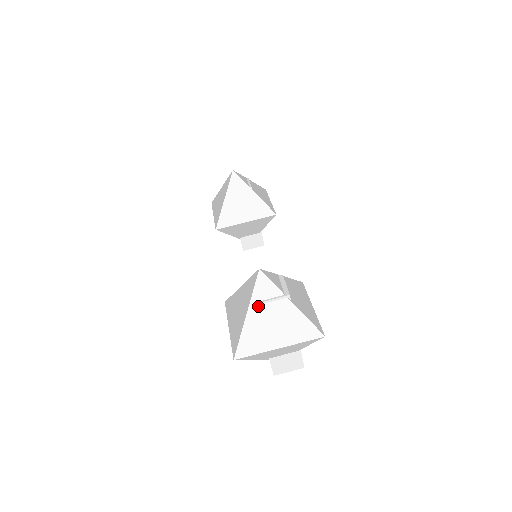
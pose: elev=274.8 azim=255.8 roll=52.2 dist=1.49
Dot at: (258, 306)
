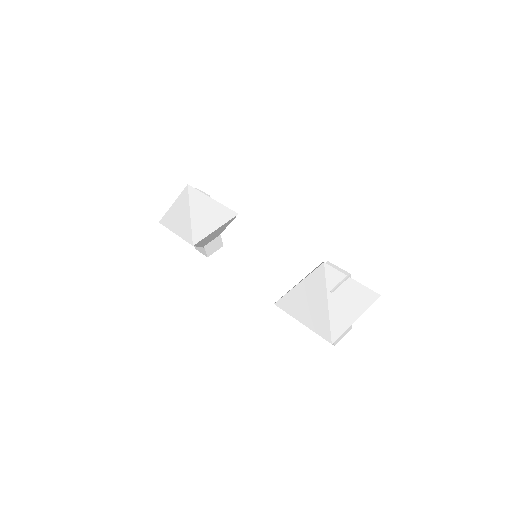
Dot at: (333, 293)
